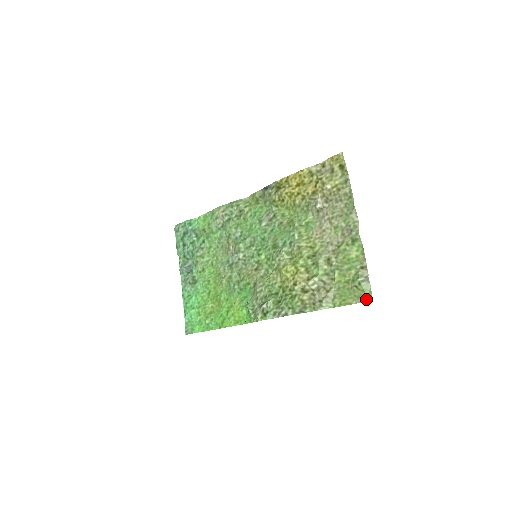
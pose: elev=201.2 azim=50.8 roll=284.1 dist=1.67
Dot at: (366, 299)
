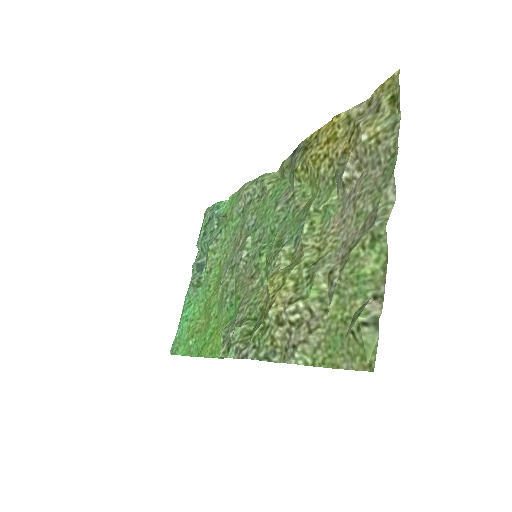
Dot at: (364, 365)
